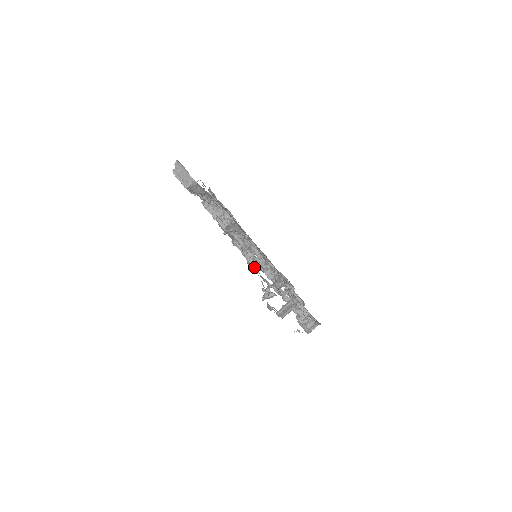
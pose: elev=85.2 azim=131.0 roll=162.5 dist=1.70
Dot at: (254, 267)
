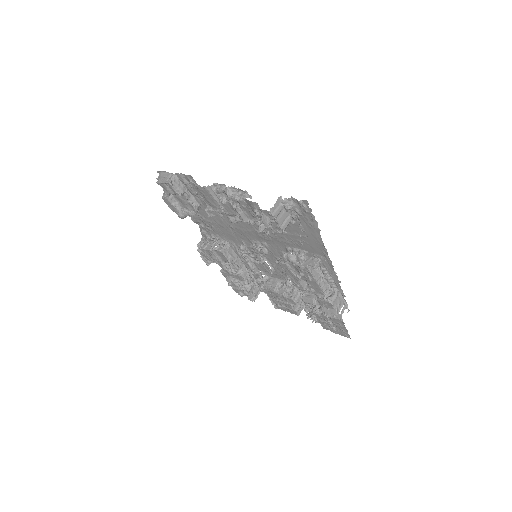
Dot at: (241, 201)
